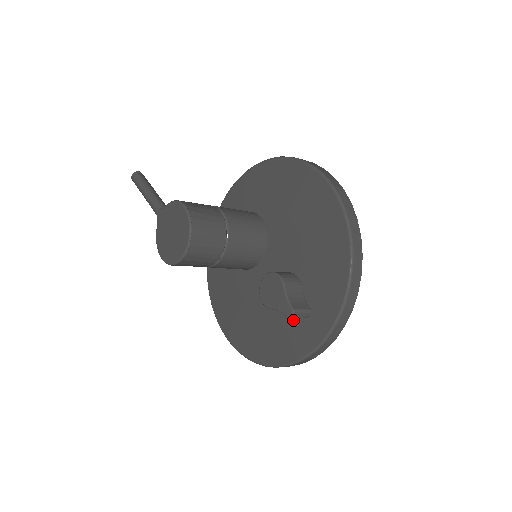
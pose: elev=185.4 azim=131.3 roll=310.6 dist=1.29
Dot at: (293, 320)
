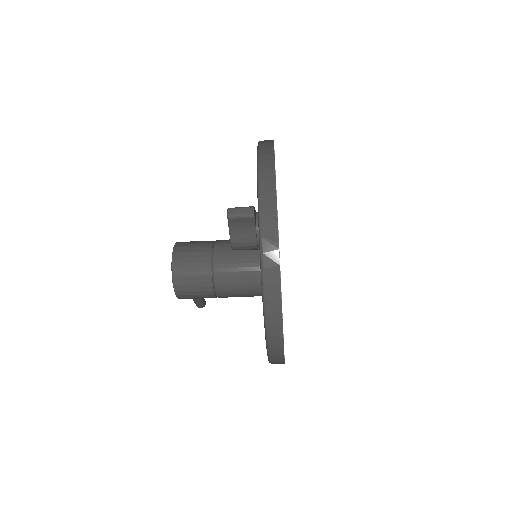
Dot at: occluded
